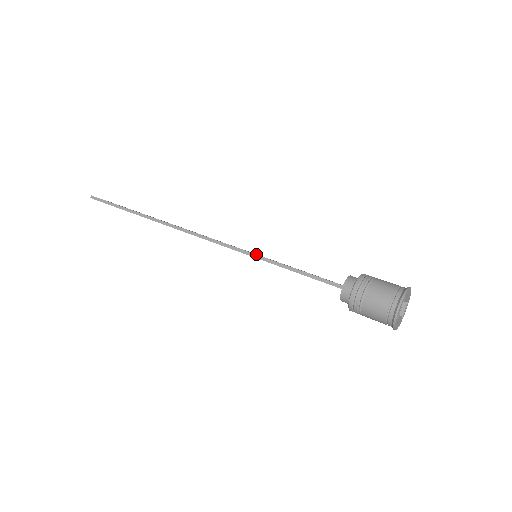
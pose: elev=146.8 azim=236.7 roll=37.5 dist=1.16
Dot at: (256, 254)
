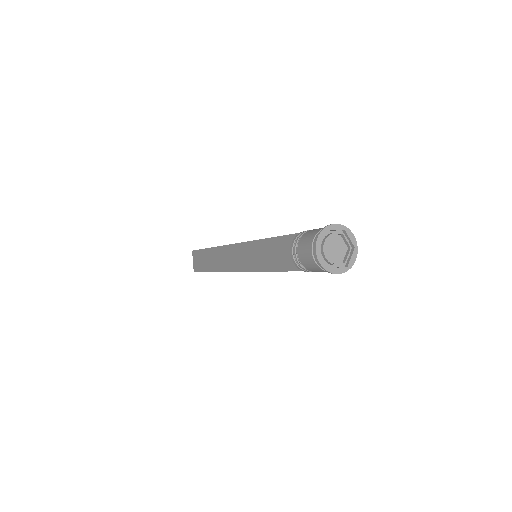
Dot at: occluded
